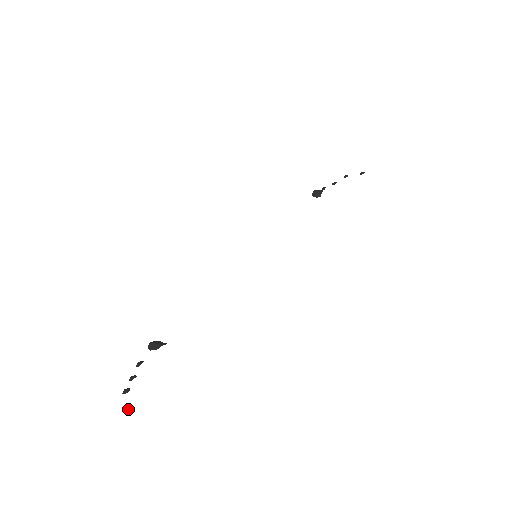
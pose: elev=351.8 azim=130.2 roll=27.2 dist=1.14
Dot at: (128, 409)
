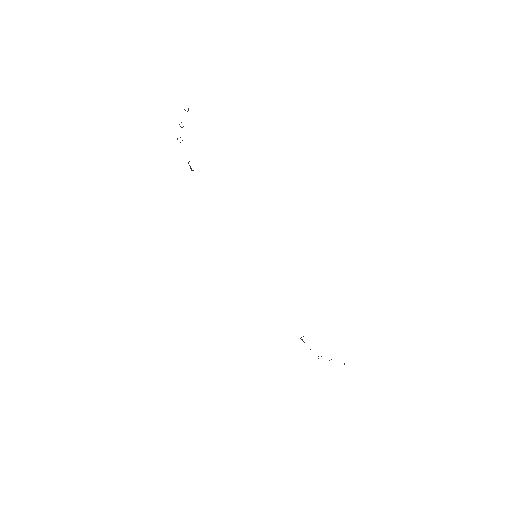
Dot at: occluded
